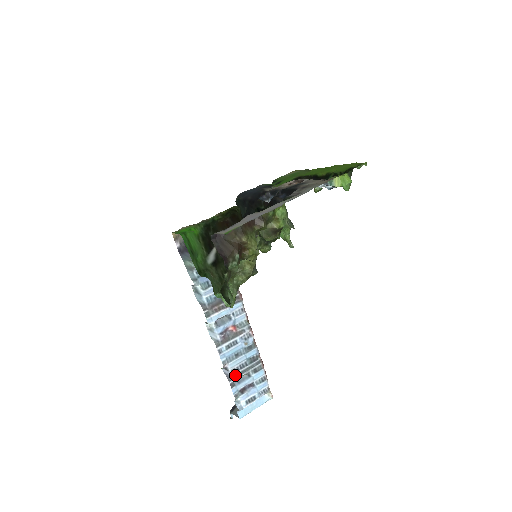
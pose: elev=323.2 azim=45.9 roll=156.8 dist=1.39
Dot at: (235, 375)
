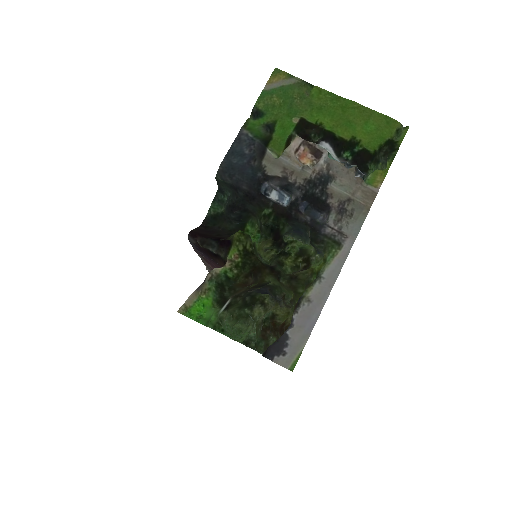
Dot at: occluded
